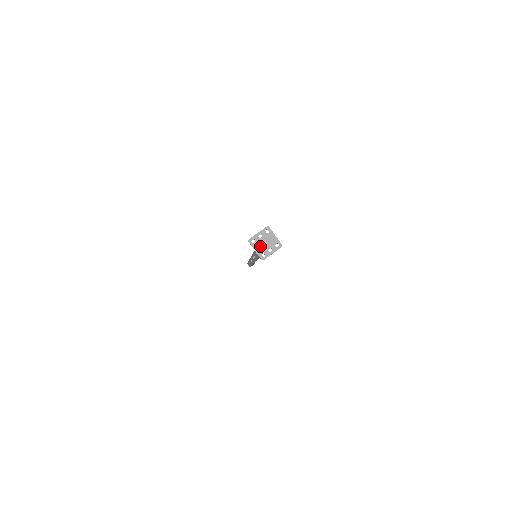
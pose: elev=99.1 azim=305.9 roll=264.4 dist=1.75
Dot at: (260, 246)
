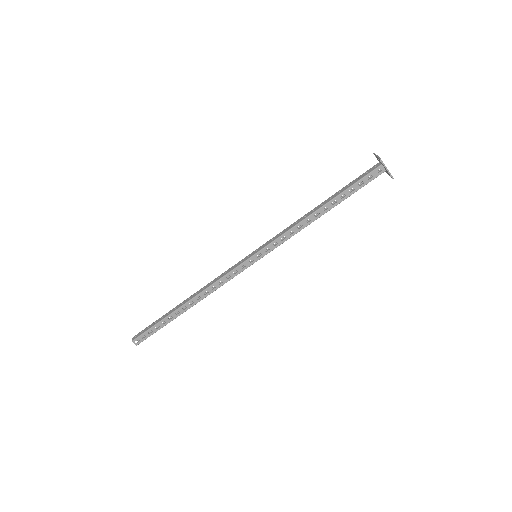
Dot at: (385, 167)
